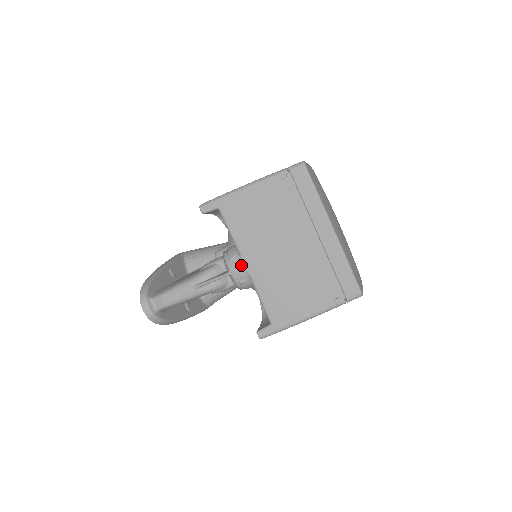
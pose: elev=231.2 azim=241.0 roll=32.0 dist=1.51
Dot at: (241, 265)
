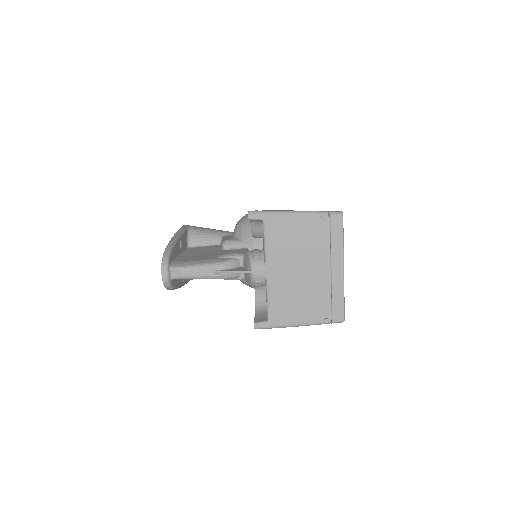
Dot at: (263, 270)
